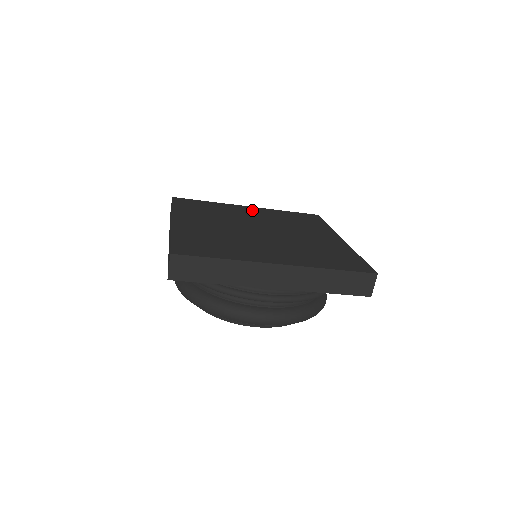
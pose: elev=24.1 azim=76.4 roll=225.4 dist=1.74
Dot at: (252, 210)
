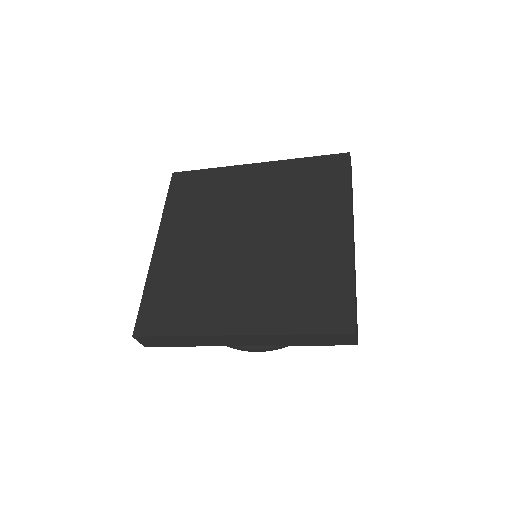
Dot at: (258, 175)
